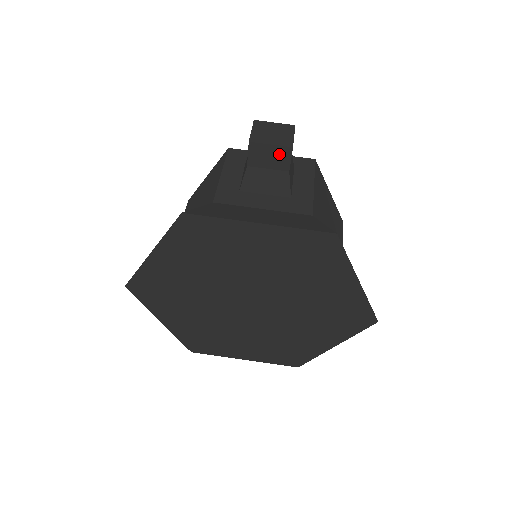
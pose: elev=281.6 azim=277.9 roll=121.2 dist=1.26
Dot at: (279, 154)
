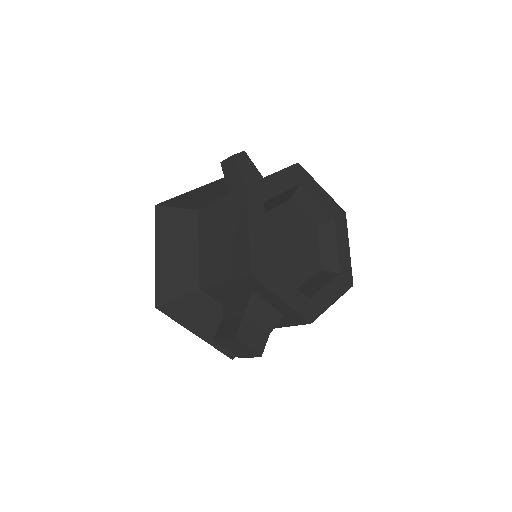
Dot at: occluded
